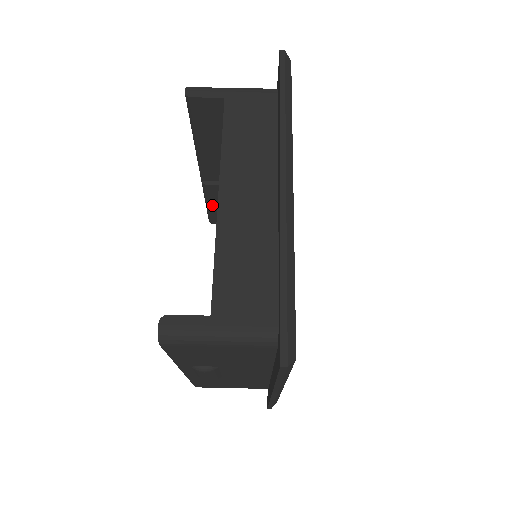
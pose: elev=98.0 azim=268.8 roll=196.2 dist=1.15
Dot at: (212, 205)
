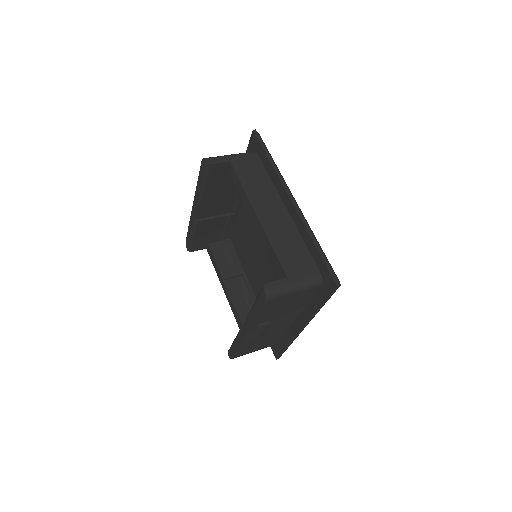
Dot at: (196, 236)
